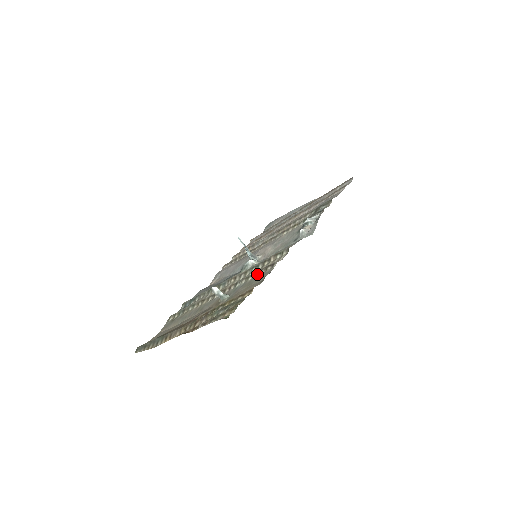
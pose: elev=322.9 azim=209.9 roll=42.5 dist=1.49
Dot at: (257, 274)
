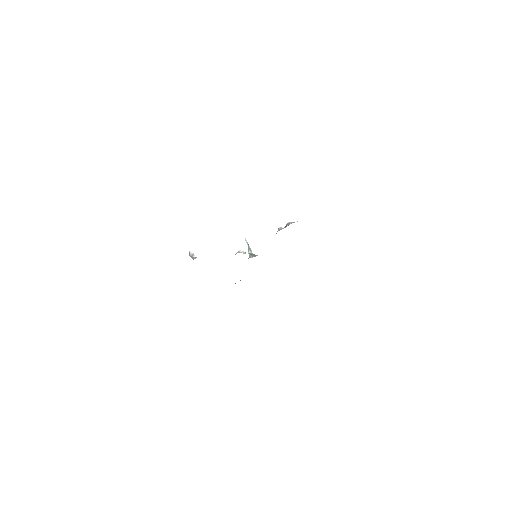
Dot at: occluded
